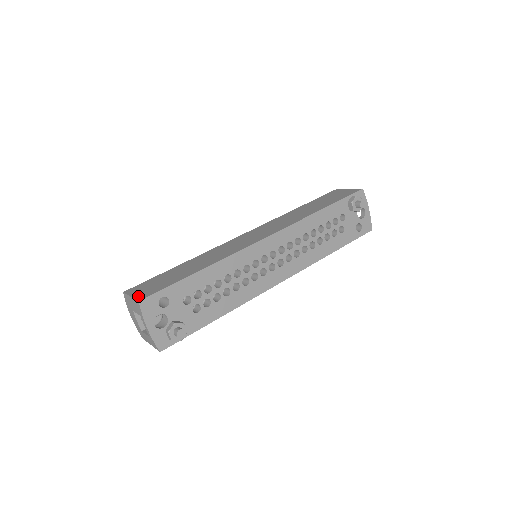
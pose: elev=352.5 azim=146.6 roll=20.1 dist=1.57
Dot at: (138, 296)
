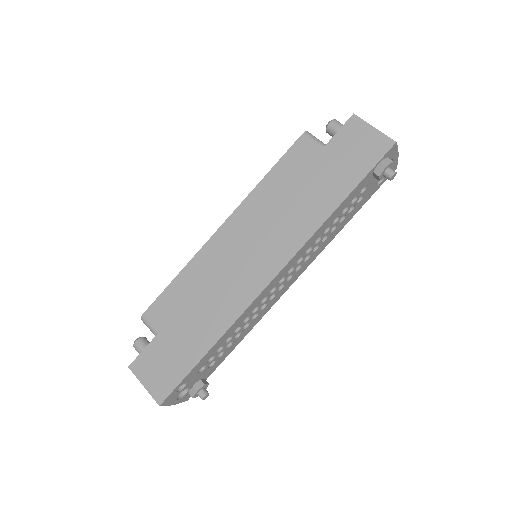
Dot at: (153, 392)
